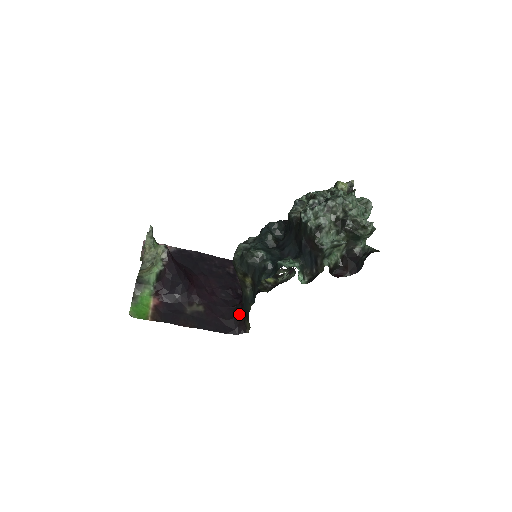
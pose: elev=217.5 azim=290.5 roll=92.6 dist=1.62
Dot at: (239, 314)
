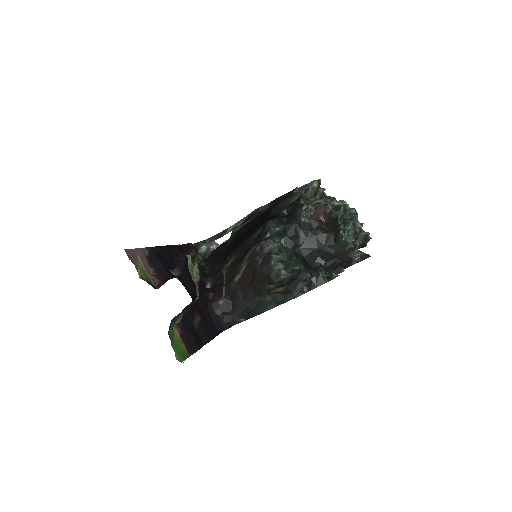
Dot at: (225, 311)
